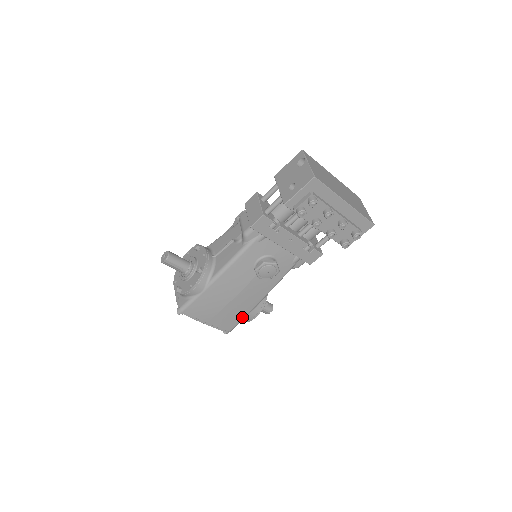
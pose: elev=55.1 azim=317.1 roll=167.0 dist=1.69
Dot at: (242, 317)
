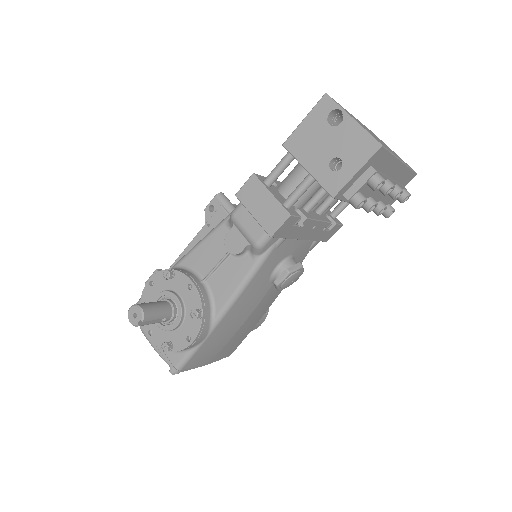
Dot at: (248, 333)
